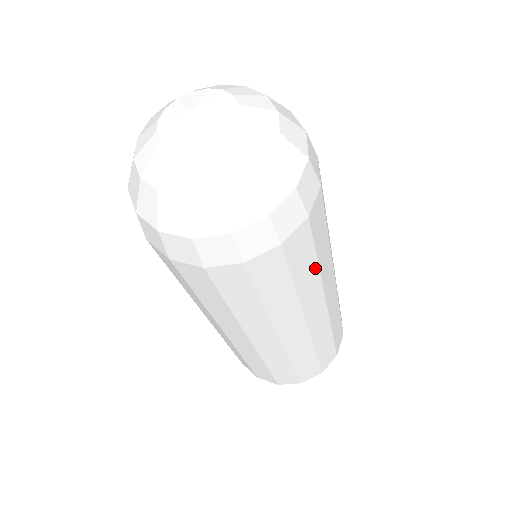
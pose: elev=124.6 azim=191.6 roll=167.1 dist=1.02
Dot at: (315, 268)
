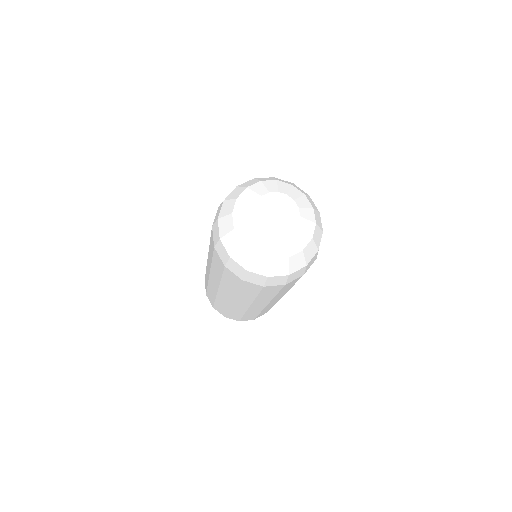
Dot at: occluded
